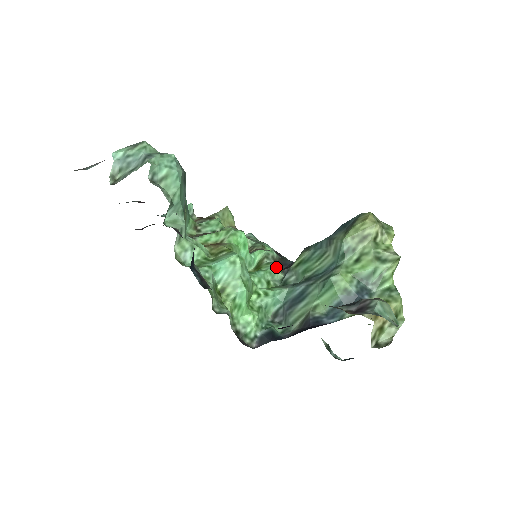
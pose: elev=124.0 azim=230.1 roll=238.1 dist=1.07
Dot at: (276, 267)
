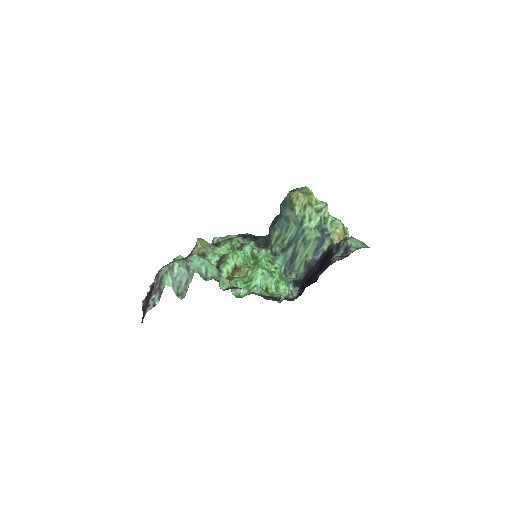
Dot at: (265, 250)
